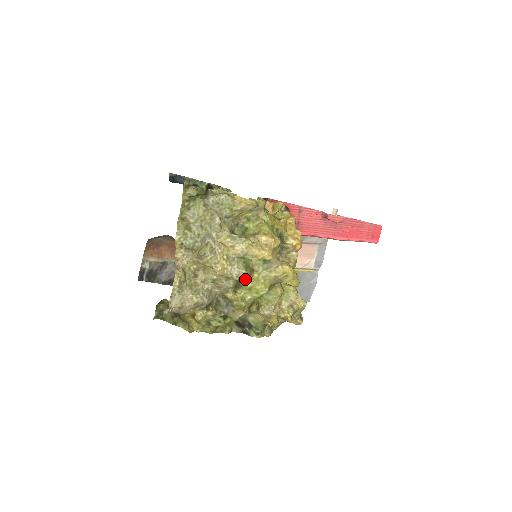
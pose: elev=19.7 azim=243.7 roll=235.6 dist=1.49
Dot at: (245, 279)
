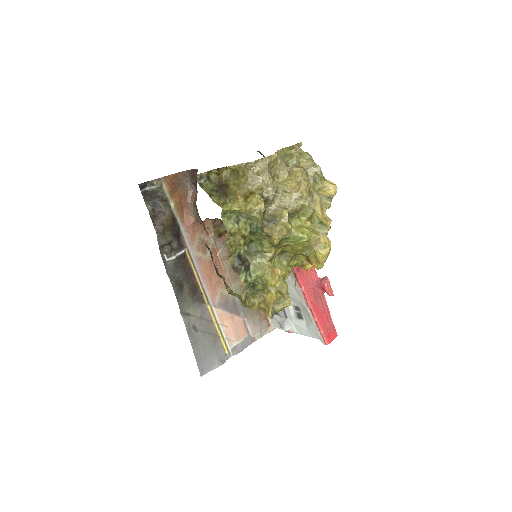
Dot at: (303, 216)
